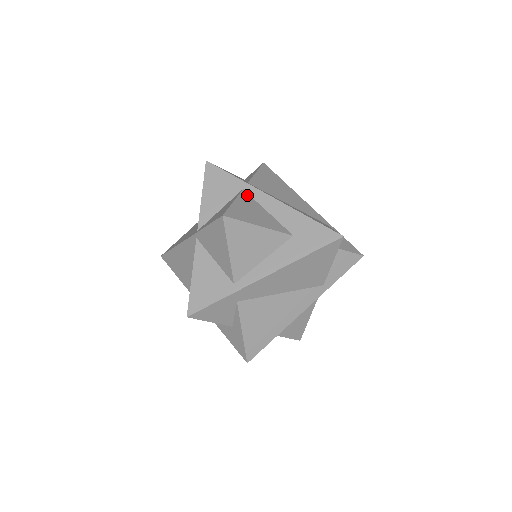
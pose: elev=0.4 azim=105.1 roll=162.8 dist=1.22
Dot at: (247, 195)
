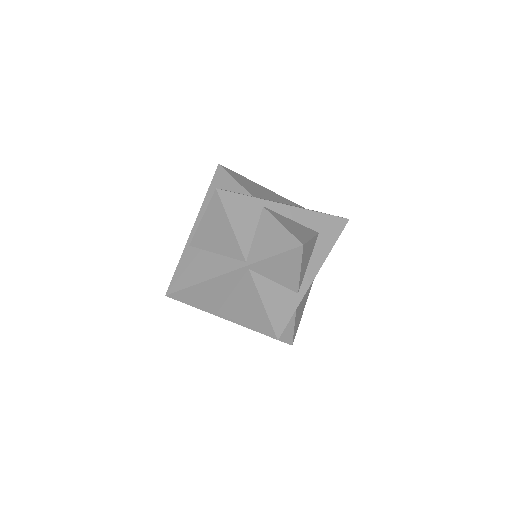
Dot at: (272, 211)
